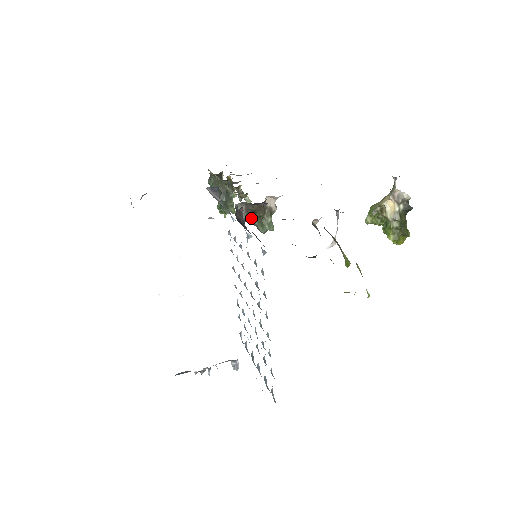
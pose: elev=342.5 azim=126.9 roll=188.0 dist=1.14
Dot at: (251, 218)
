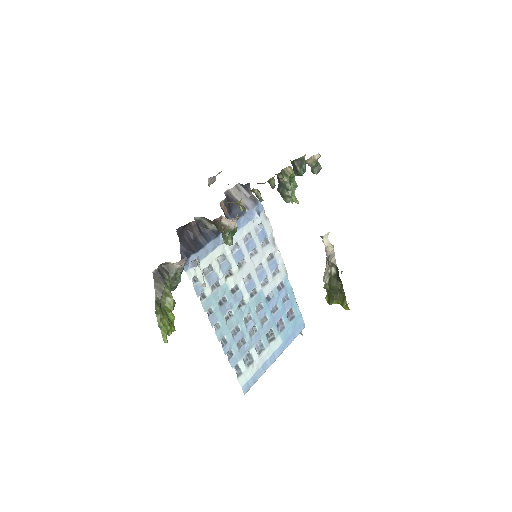
Dot at: occluded
